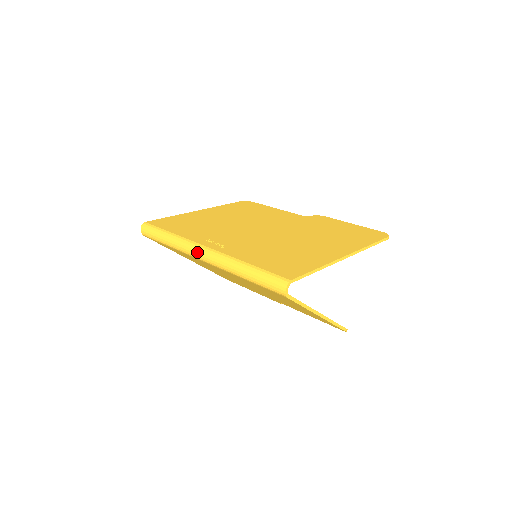
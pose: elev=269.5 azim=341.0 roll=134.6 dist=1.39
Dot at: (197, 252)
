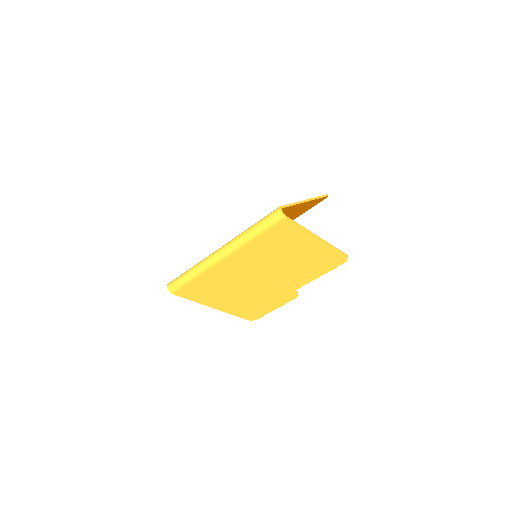
Dot at: (215, 257)
